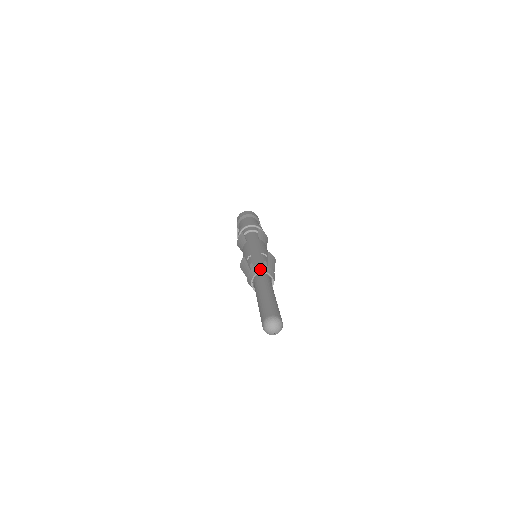
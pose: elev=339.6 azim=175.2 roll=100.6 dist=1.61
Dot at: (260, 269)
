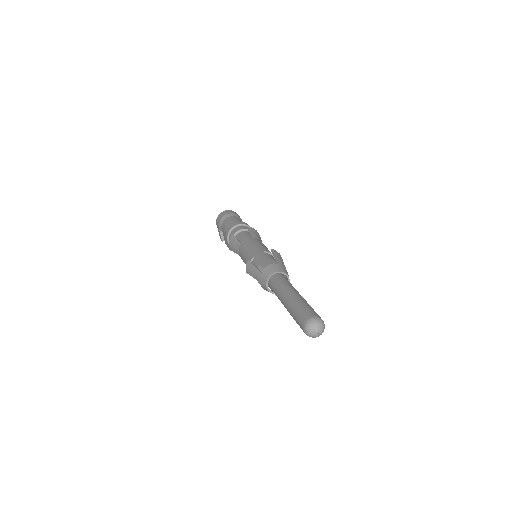
Dot at: (272, 270)
